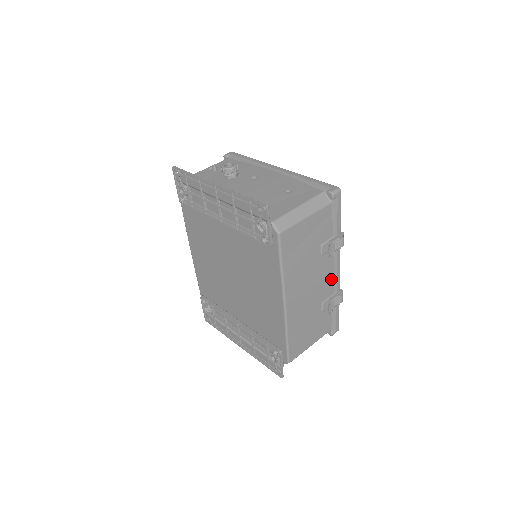
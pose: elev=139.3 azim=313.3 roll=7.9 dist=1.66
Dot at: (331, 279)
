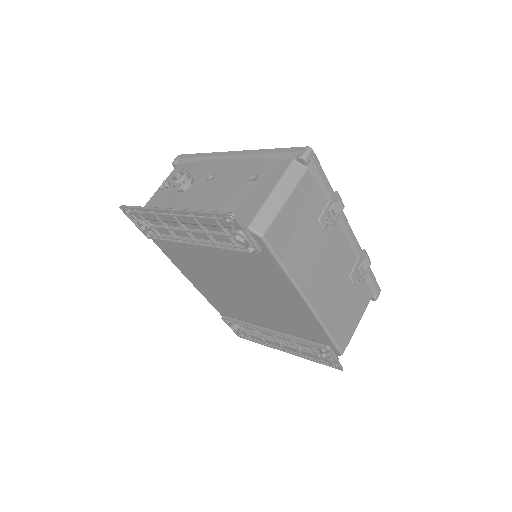
Dot at: (347, 247)
